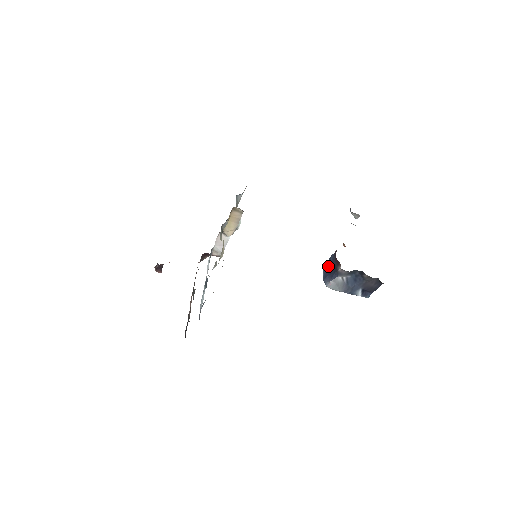
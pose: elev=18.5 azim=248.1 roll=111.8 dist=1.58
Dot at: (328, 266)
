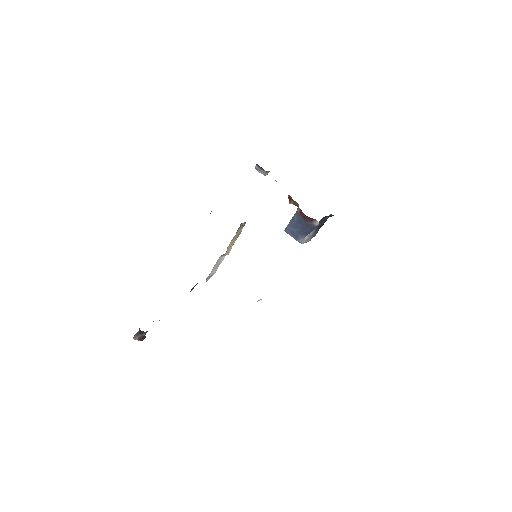
Dot at: (293, 227)
